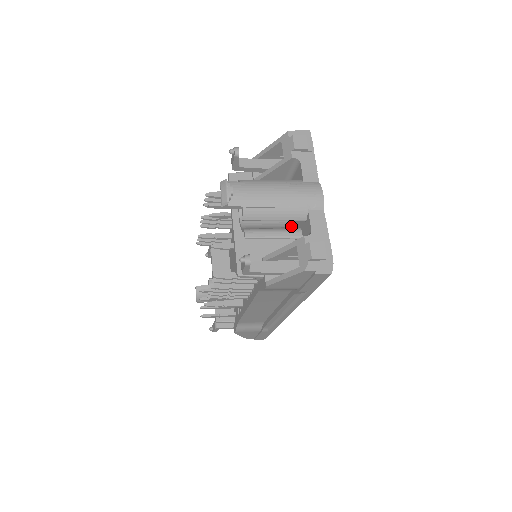
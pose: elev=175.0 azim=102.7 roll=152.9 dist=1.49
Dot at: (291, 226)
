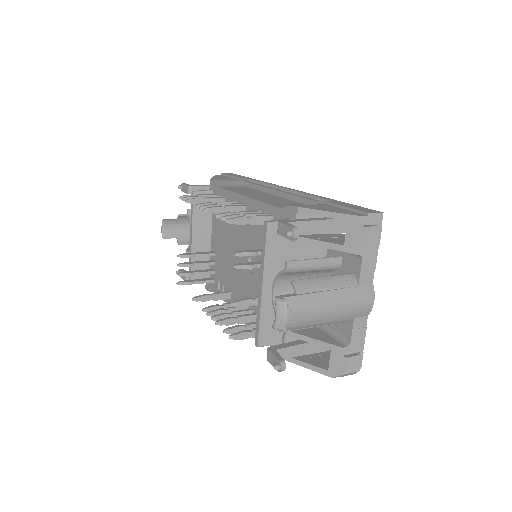
Dot at: occluded
